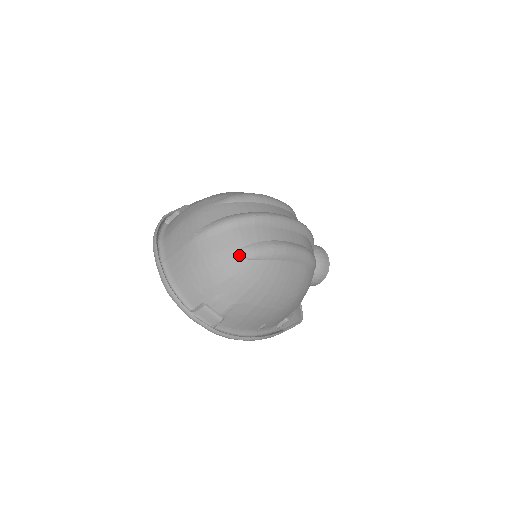
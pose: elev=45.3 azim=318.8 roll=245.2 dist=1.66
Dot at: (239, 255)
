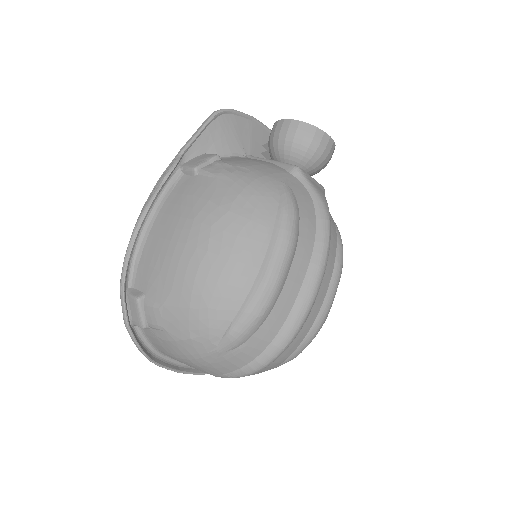
Dot at: occluded
